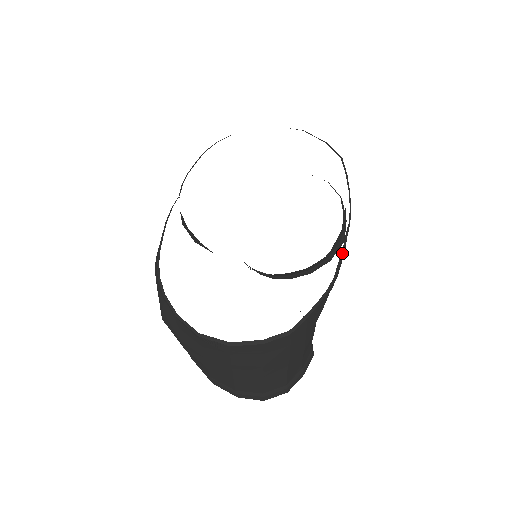
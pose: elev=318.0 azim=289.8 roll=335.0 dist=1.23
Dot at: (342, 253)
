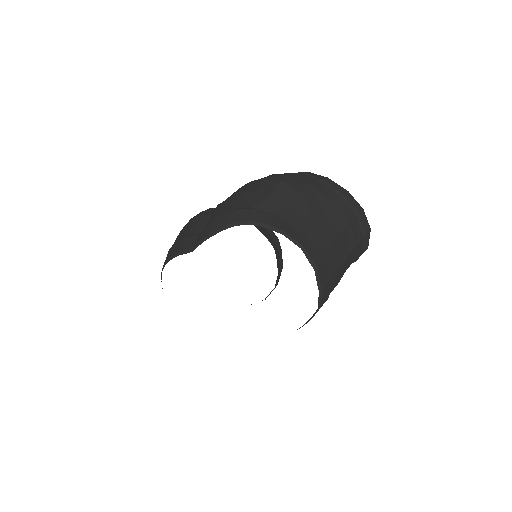
Dot at: occluded
